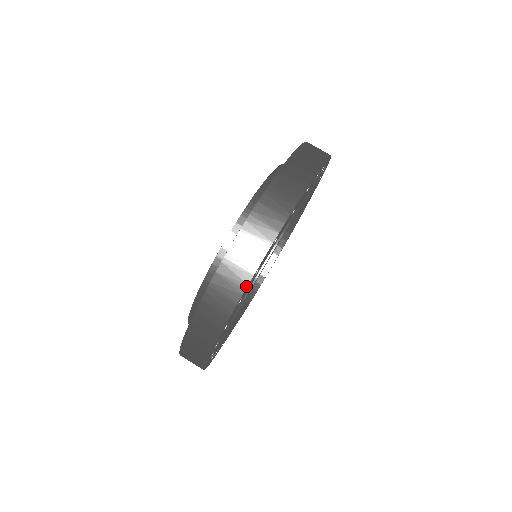
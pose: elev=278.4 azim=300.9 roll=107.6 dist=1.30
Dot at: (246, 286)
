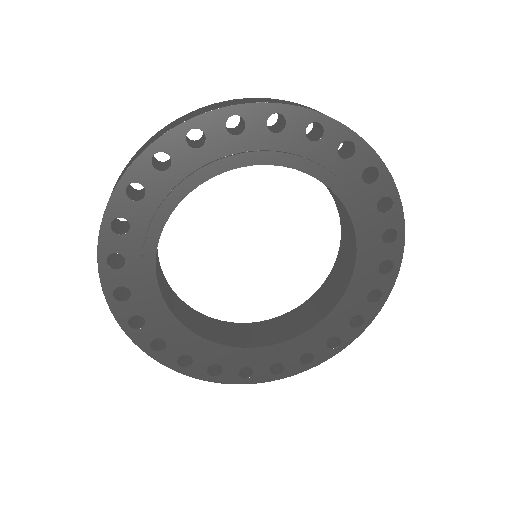
Dot at: (171, 129)
